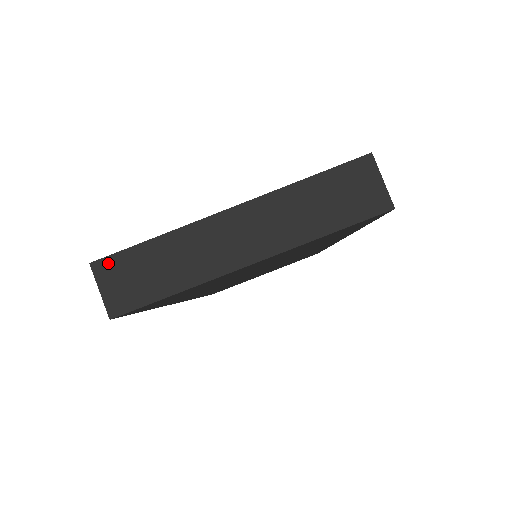
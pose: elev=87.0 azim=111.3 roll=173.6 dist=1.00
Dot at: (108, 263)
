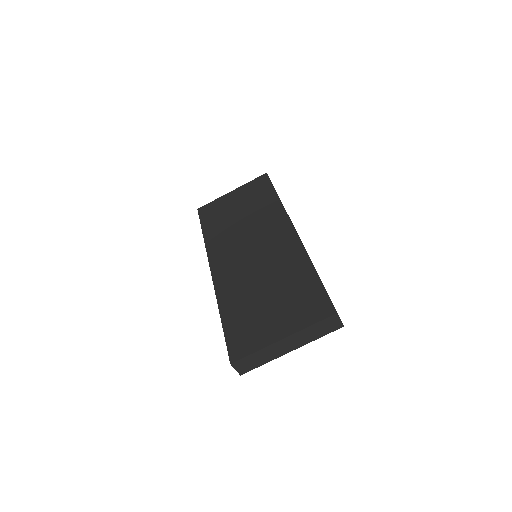
Dot at: (238, 363)
